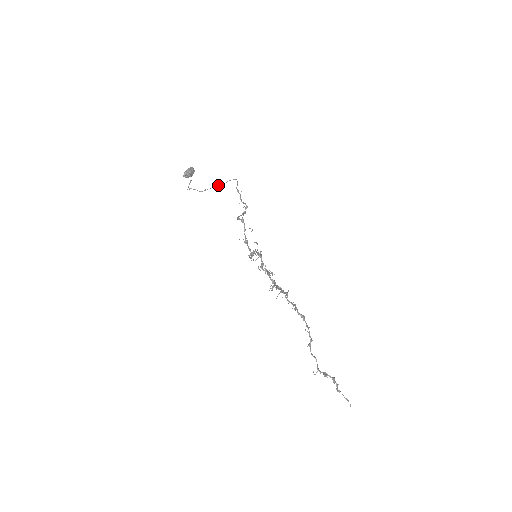
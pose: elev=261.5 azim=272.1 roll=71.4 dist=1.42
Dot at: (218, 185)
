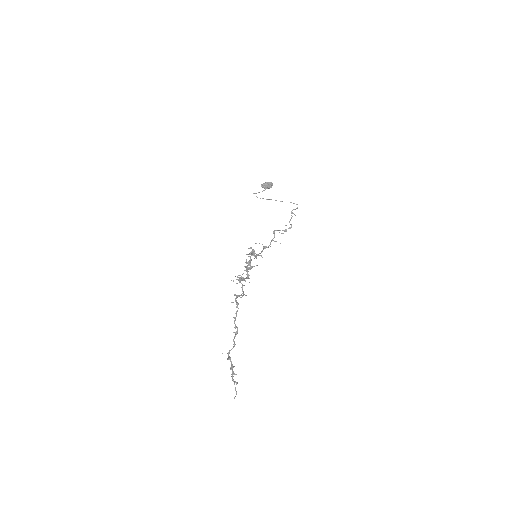
Dot at: (276, 200)
